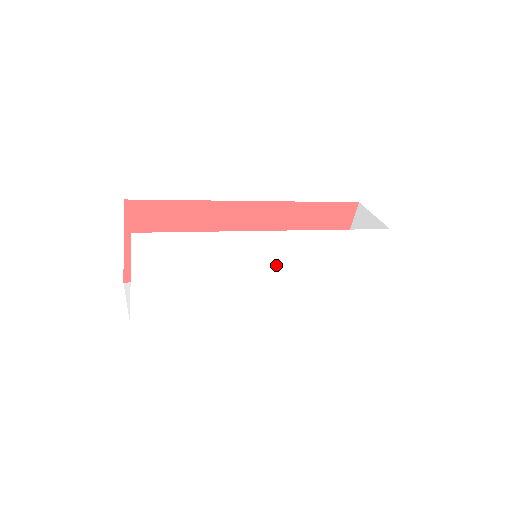
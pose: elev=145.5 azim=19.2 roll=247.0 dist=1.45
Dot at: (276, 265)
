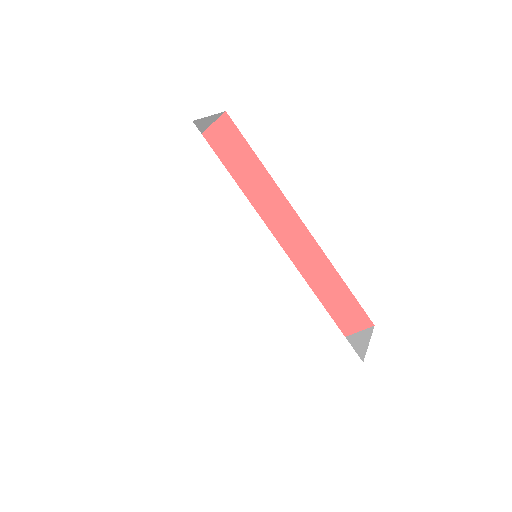
Dot at: (255, 273)
